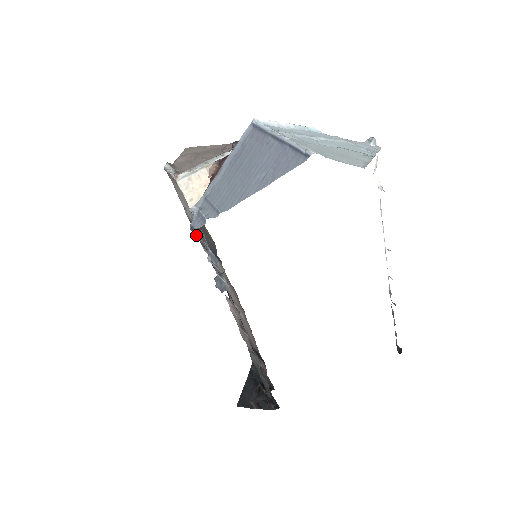
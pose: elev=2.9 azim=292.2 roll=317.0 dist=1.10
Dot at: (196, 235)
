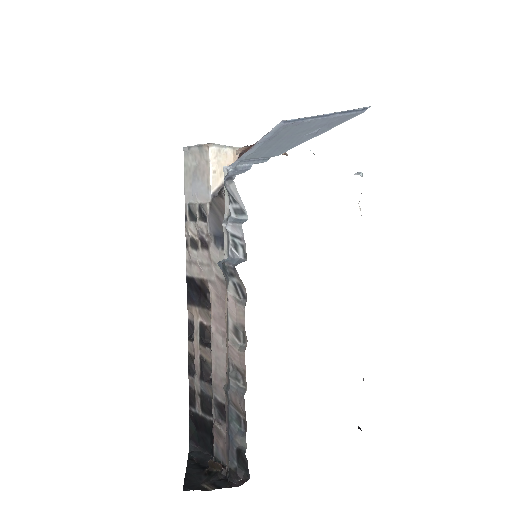
Dot at: (230, 187)
